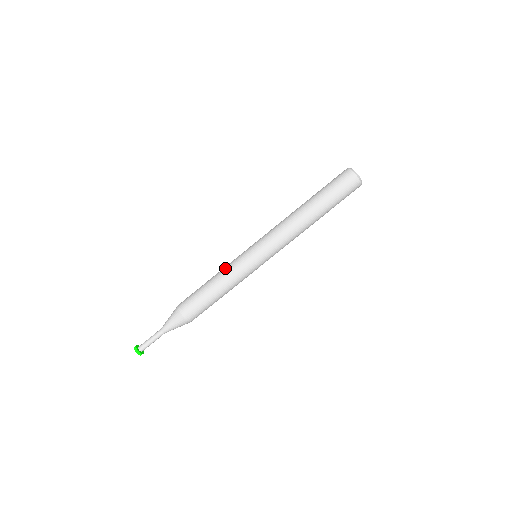
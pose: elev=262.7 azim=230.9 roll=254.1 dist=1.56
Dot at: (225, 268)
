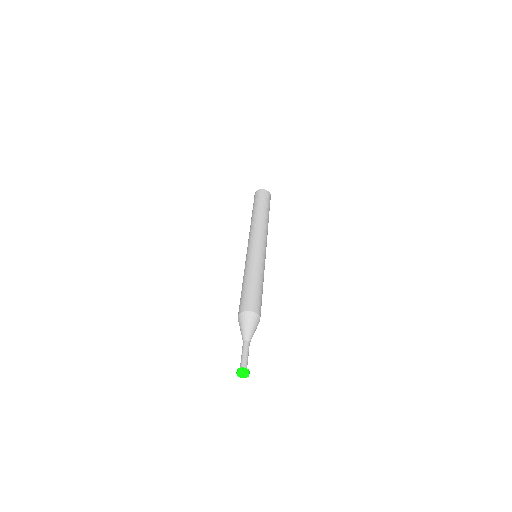
Dot at: (251, 267)
